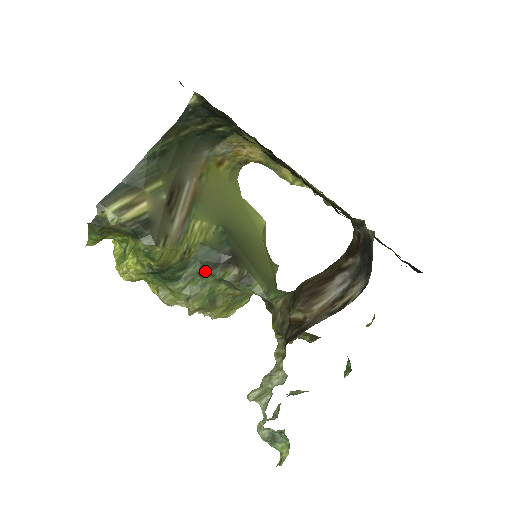
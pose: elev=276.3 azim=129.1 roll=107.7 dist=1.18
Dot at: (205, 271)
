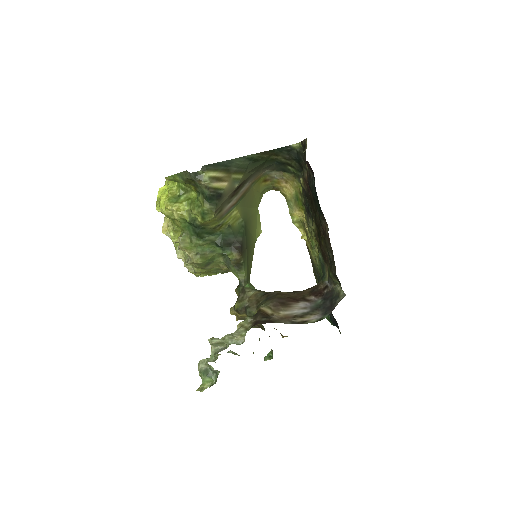
Dot at: (221, 244)
